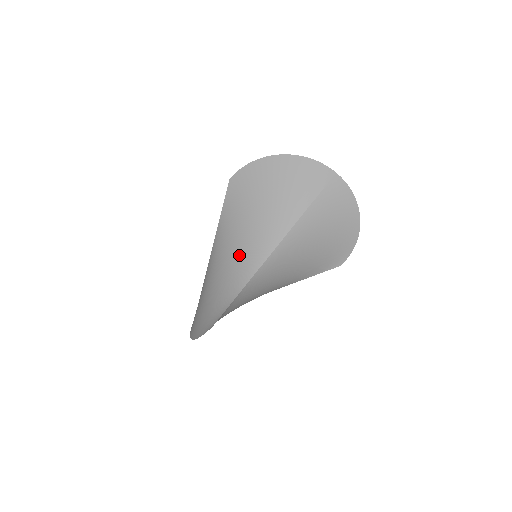
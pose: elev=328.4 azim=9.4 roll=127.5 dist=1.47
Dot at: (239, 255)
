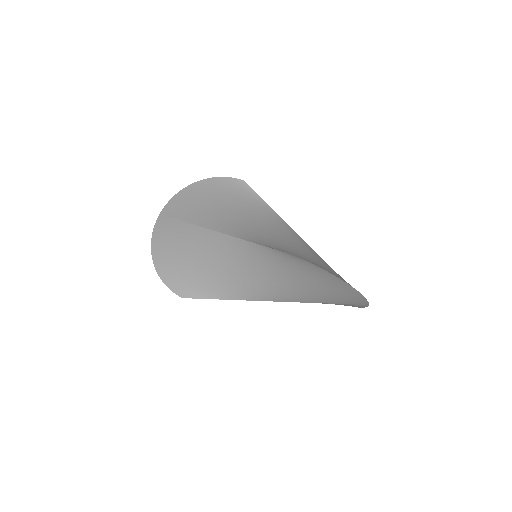
Dot at: (245, 280)
